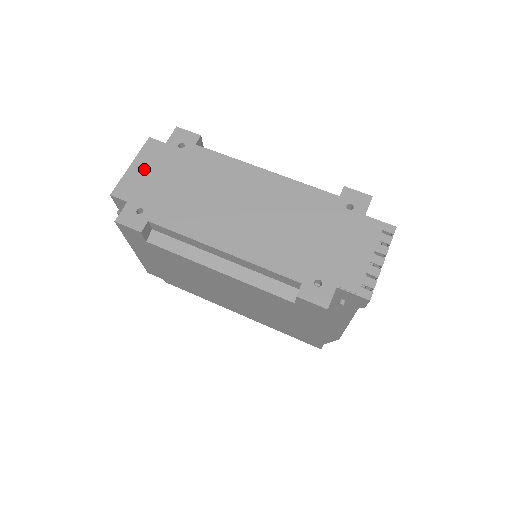
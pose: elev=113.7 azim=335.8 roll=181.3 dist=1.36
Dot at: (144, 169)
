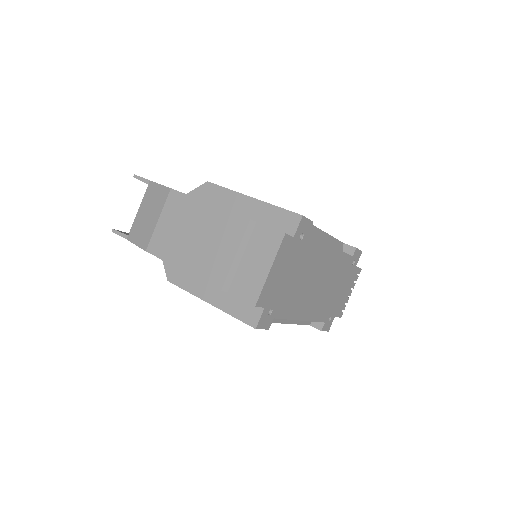
Dot at: (278, 271)
